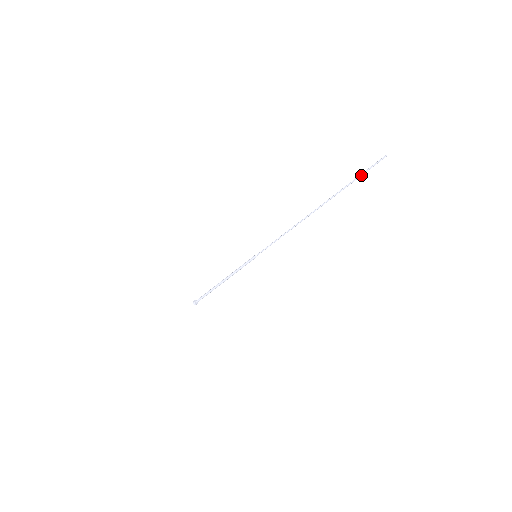
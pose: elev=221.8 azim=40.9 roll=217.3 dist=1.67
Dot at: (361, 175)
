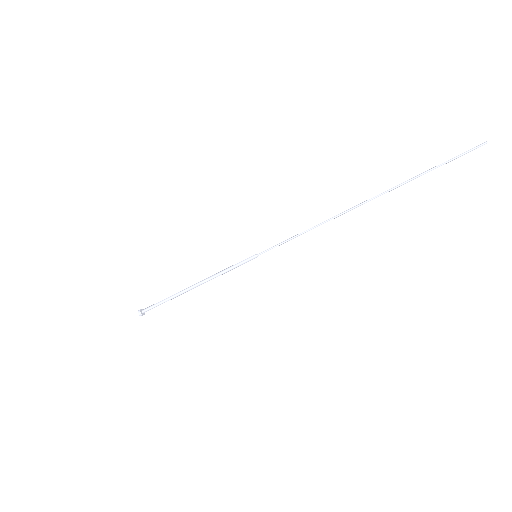
Dot at: (444, 163)
